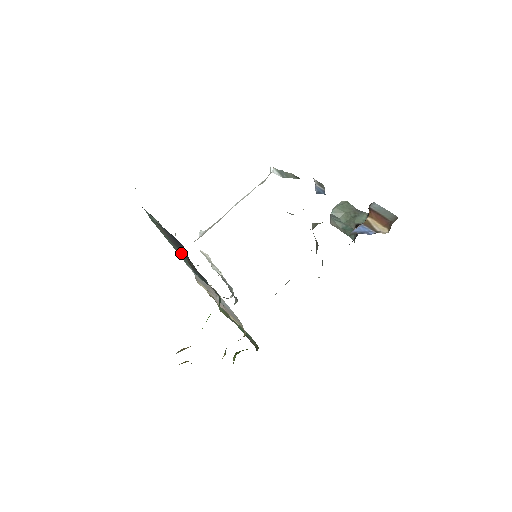
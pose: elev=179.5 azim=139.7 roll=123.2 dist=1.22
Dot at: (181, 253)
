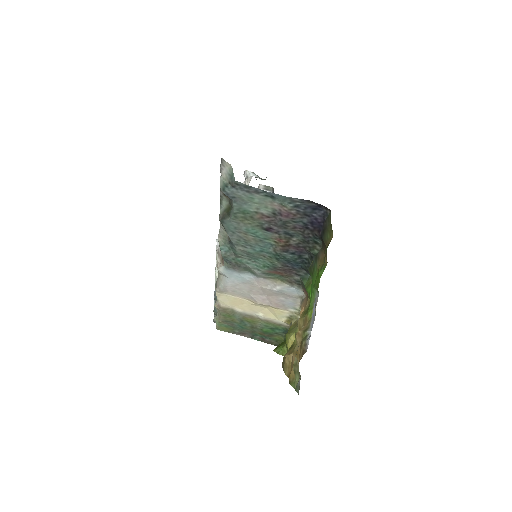
Dot at: (266, 241)
